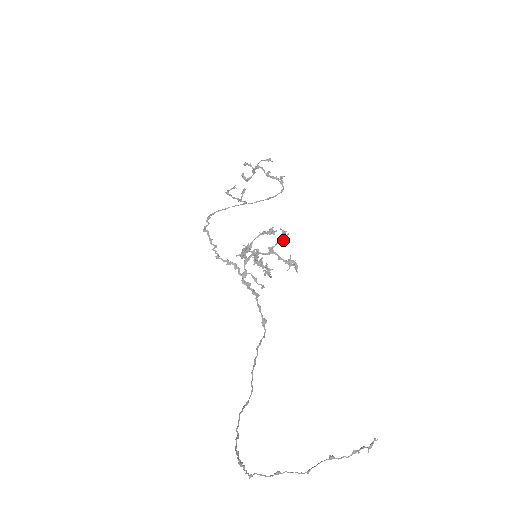
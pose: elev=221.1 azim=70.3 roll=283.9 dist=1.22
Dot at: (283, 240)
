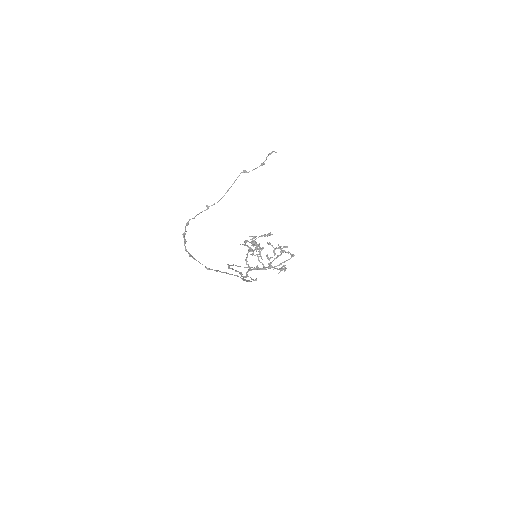
Dot at: (279, 255)
